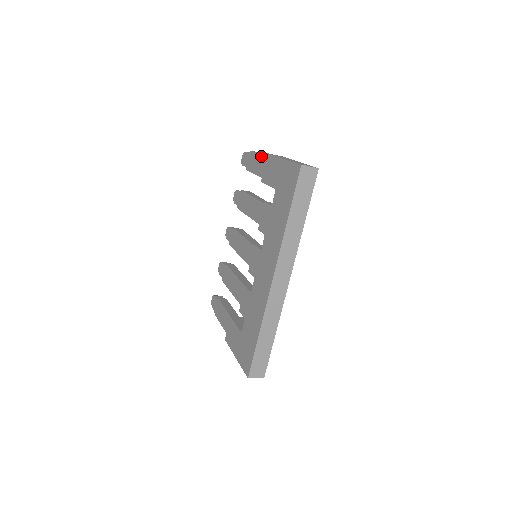
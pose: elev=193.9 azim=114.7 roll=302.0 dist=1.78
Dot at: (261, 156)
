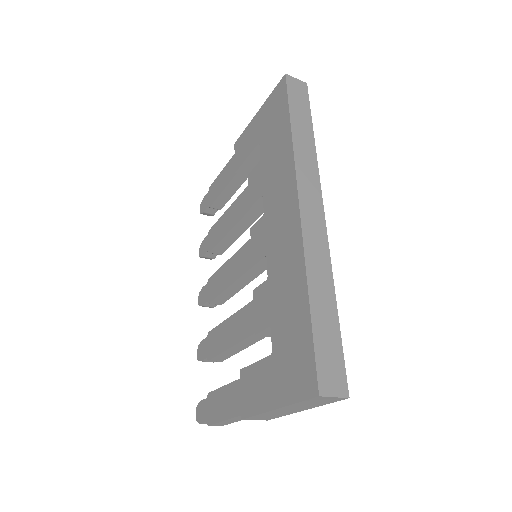
Dot at: (226, 166)
